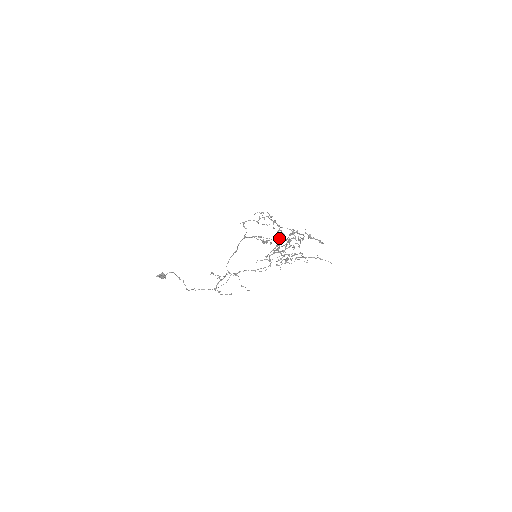
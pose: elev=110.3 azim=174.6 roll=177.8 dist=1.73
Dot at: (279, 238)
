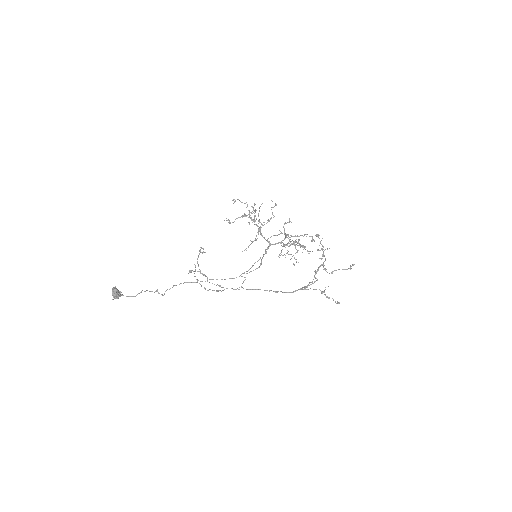
Dot at: occluded
